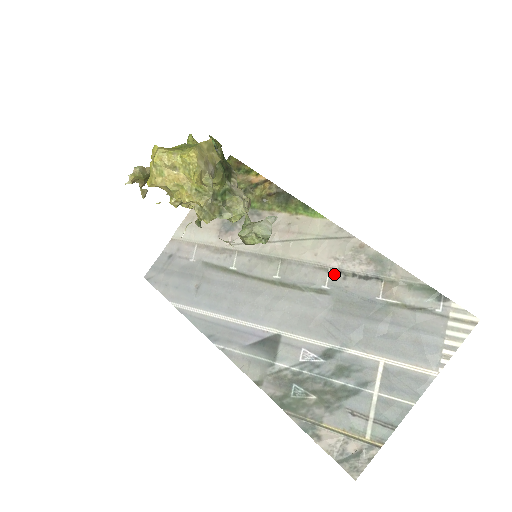
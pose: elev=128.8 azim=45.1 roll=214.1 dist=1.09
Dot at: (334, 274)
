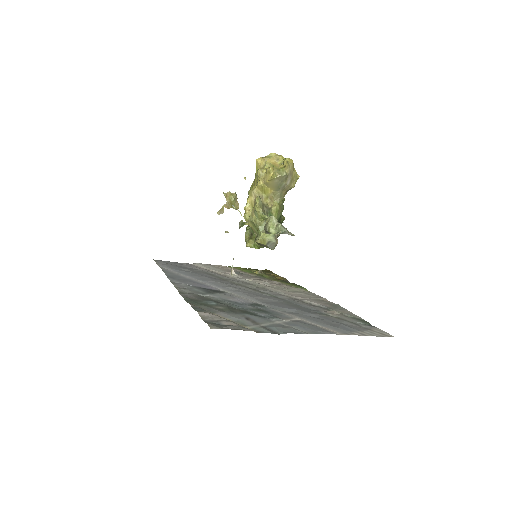
Dot at: (295, 299)
